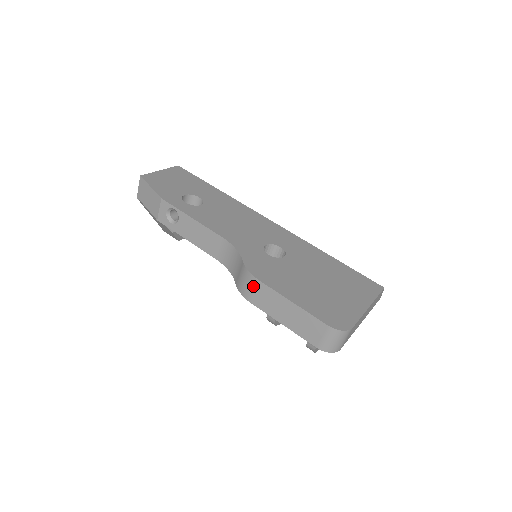
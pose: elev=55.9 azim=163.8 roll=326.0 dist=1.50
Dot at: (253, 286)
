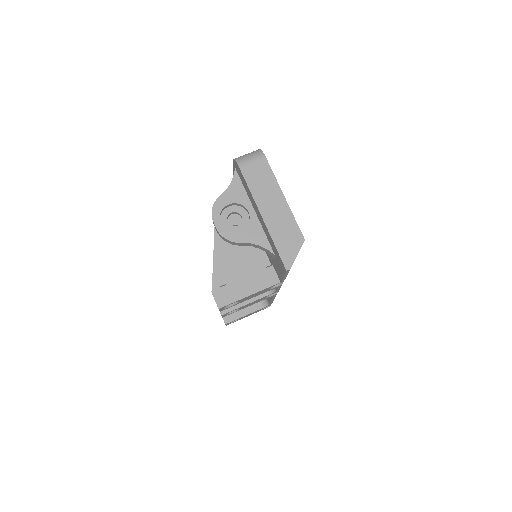
Dot at: occluded
